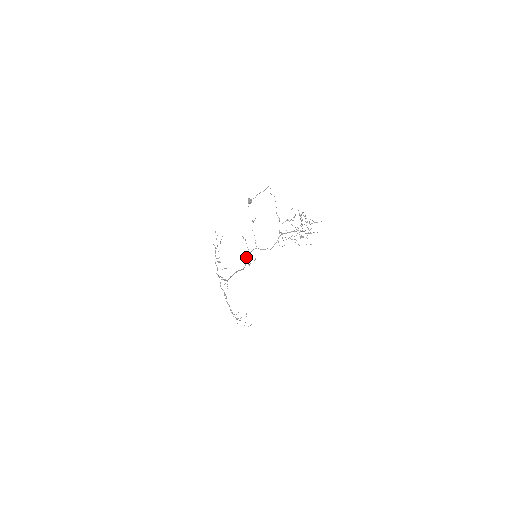
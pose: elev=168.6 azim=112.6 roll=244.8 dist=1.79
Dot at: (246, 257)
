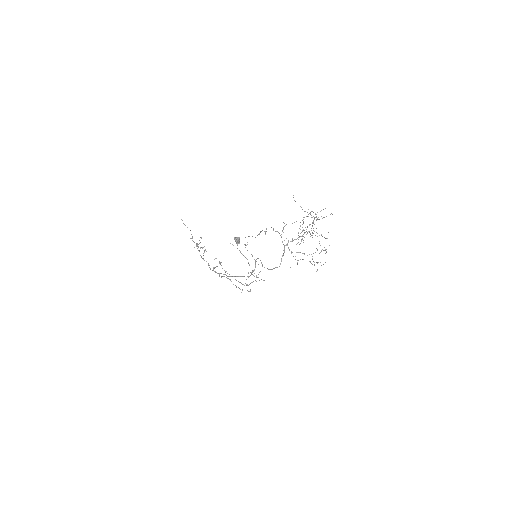
Dot at: occluded
